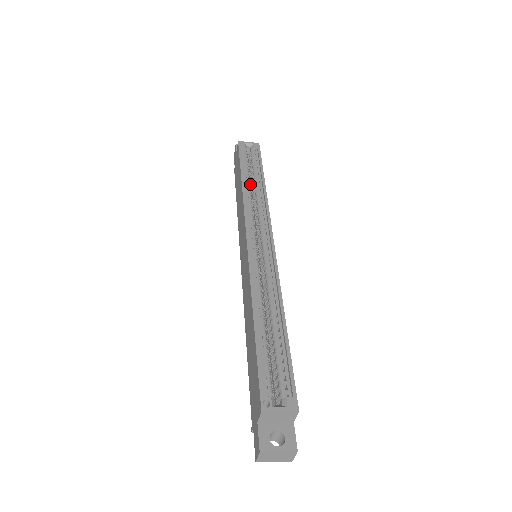
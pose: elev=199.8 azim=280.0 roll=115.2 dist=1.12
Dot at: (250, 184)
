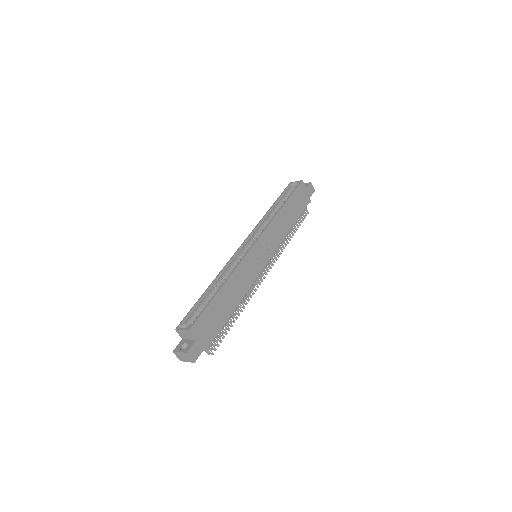
Dot at: occluded
